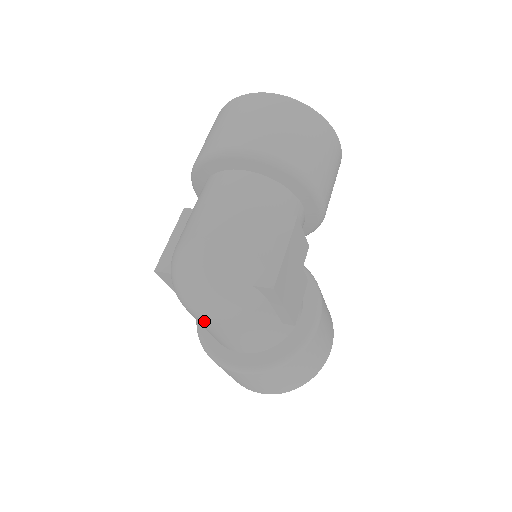
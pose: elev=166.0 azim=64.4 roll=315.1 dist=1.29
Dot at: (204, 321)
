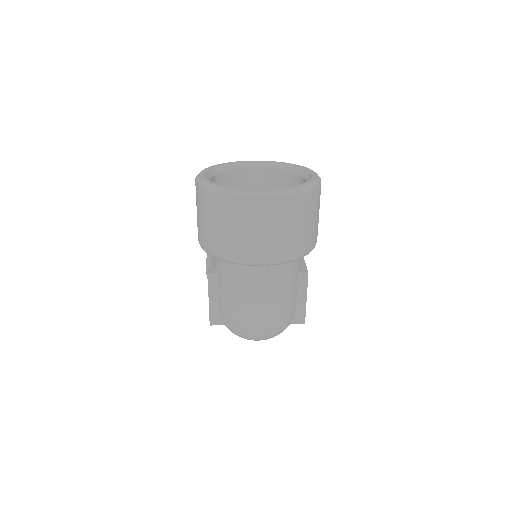
Dot at: occluded
